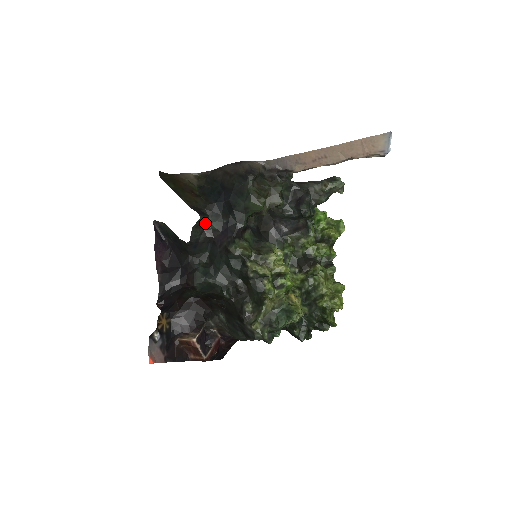
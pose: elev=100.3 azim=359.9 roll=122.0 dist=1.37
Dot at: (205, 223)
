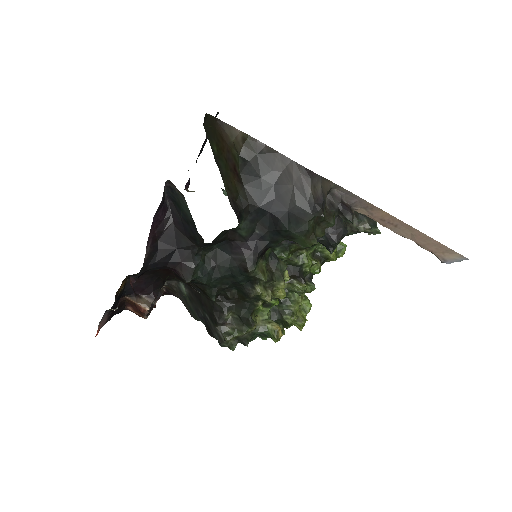
Dot at: (236, 227)
